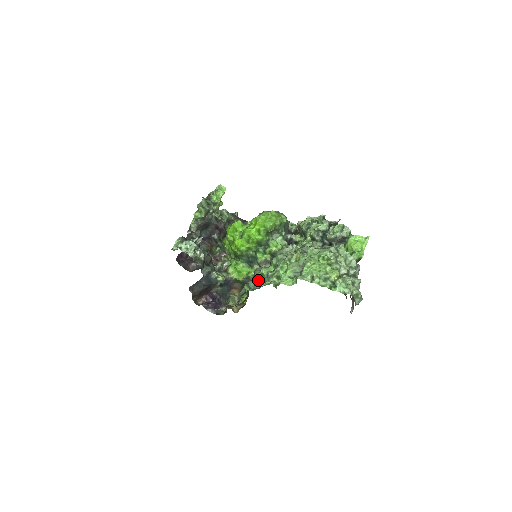
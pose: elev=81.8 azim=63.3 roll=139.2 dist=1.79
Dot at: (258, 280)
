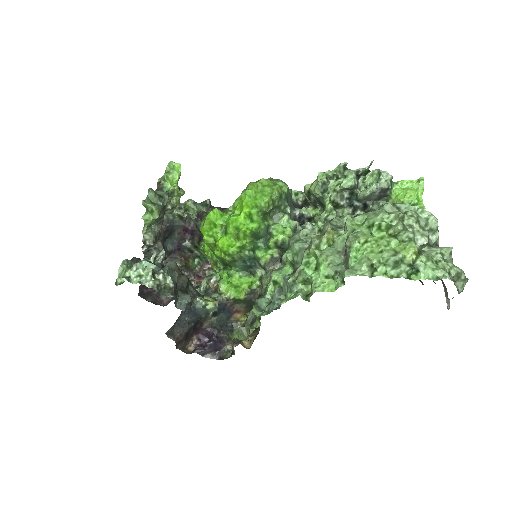
Dot at: (271, 293)
